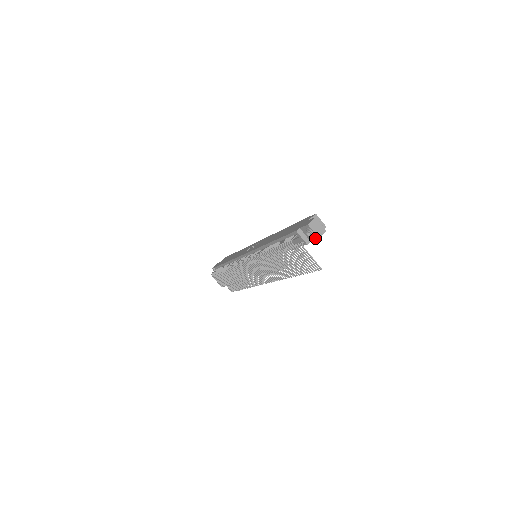
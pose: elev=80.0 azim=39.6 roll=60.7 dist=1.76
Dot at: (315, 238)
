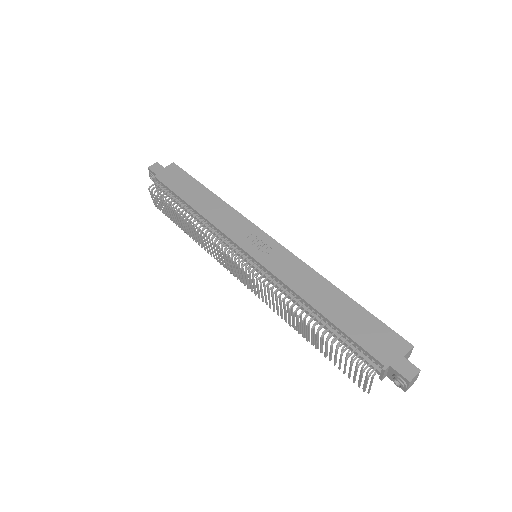
Dot at: (400, 386)
